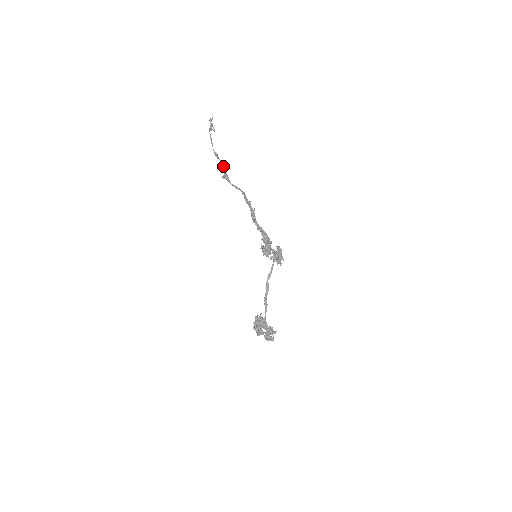
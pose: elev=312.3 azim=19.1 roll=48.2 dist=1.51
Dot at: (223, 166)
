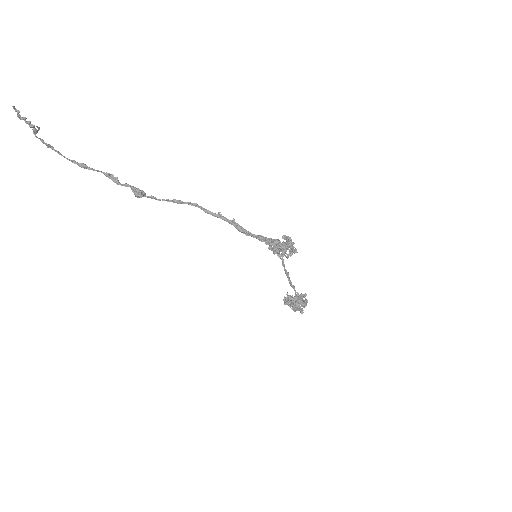
Dot at: (112, 177)
